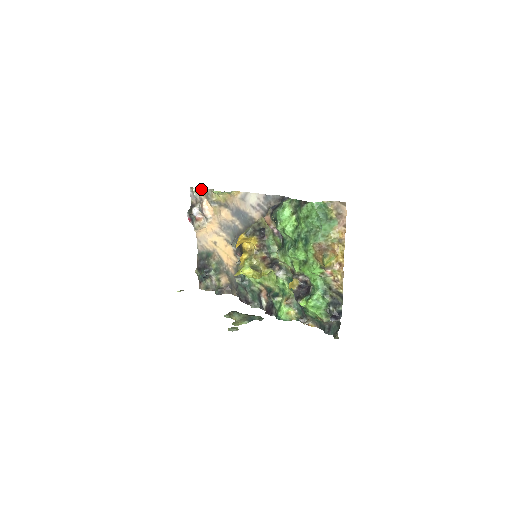
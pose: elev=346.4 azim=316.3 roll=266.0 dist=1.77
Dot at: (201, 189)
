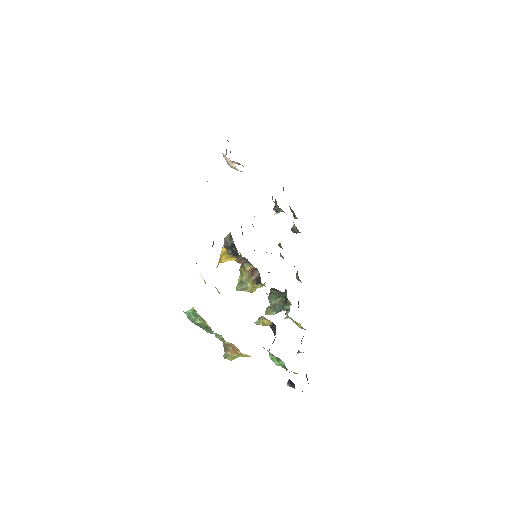
Dot at: occluded
